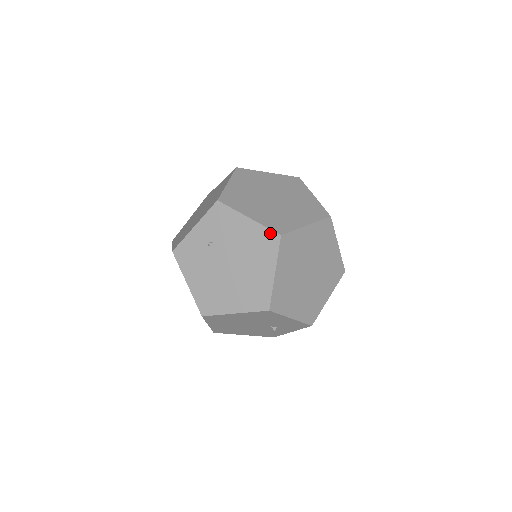
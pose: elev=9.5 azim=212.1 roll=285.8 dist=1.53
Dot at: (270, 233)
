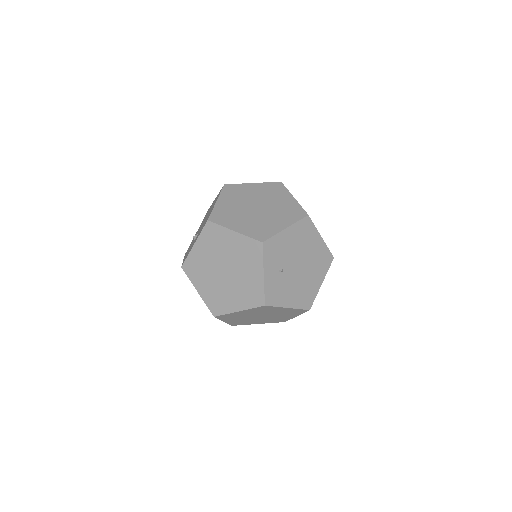
Dot at: (303, 221)
